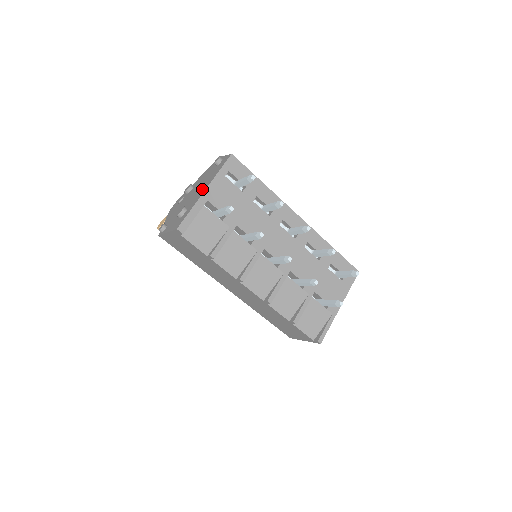
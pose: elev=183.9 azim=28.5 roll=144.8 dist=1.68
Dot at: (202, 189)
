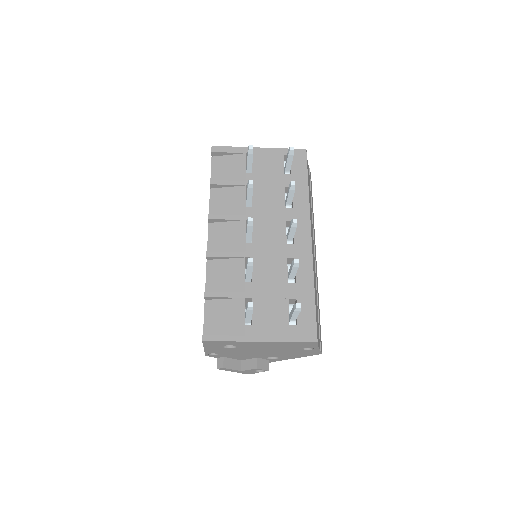
Dot at: occluded
